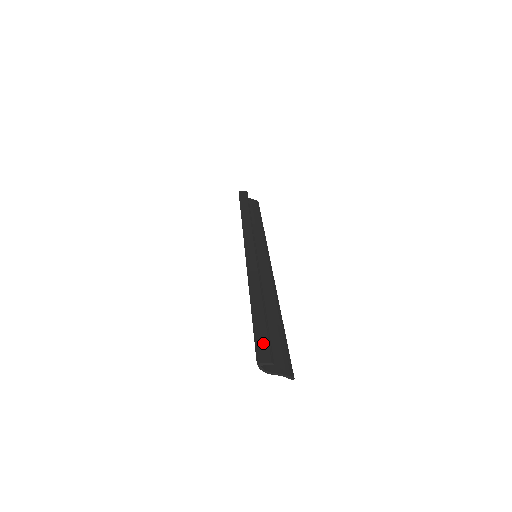
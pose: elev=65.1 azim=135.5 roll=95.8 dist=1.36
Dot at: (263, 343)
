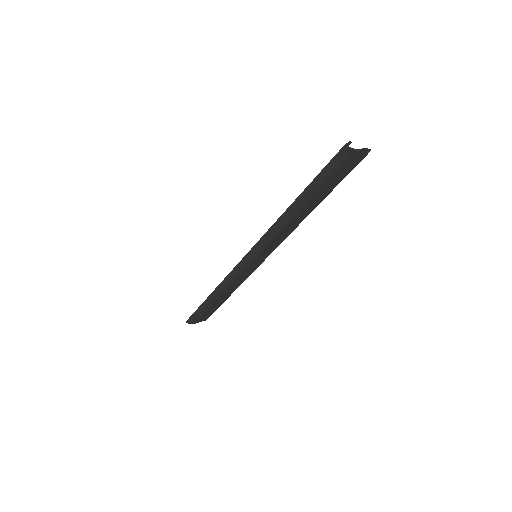
Dot at: (332, 160)
